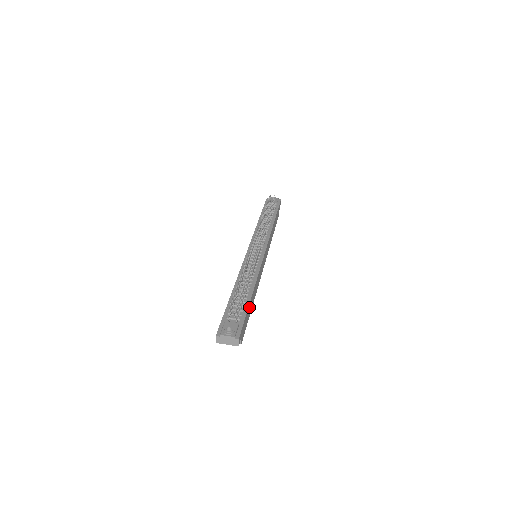
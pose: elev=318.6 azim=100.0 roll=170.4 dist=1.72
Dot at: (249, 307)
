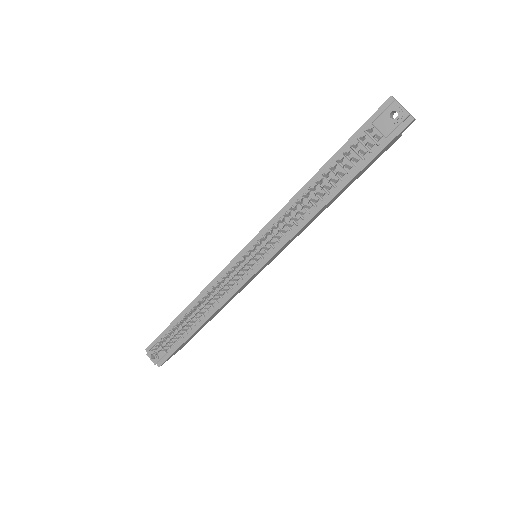
Dot at: (193, 334)
